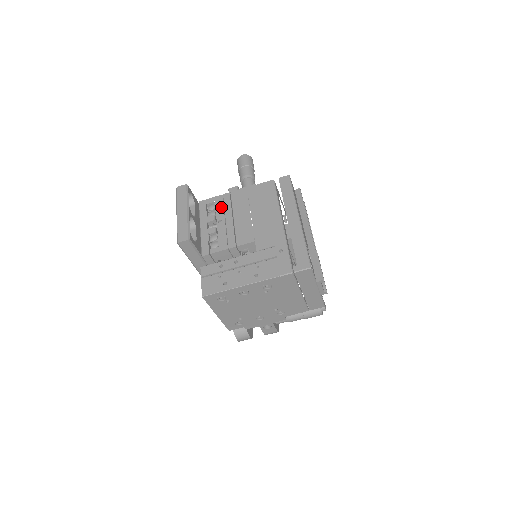
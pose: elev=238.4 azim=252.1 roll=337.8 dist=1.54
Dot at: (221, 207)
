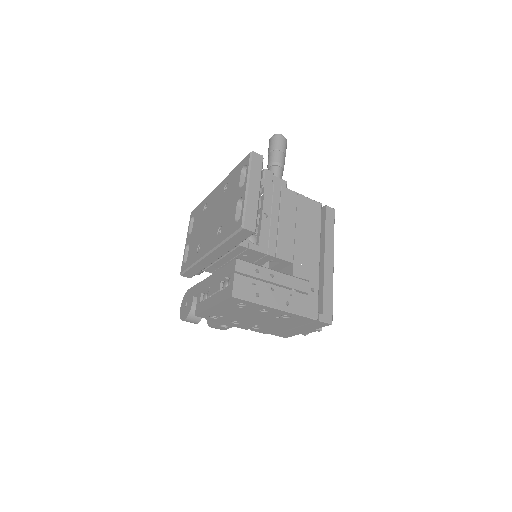
Dot at: (270, 198)
